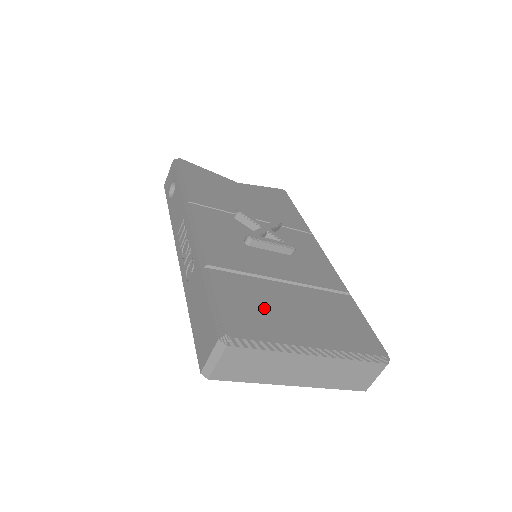
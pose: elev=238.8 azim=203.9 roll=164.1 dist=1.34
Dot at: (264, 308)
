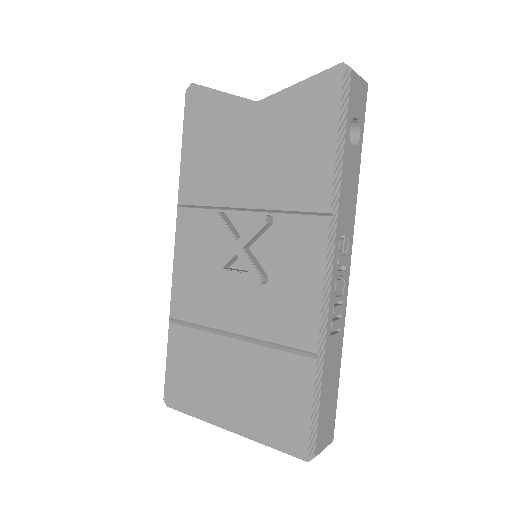
Dot at: (200, 375)
